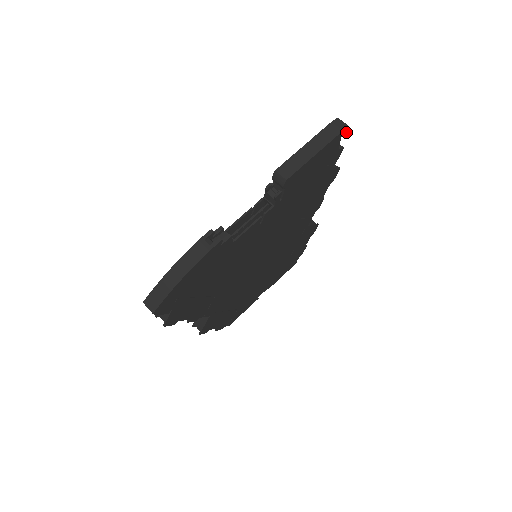
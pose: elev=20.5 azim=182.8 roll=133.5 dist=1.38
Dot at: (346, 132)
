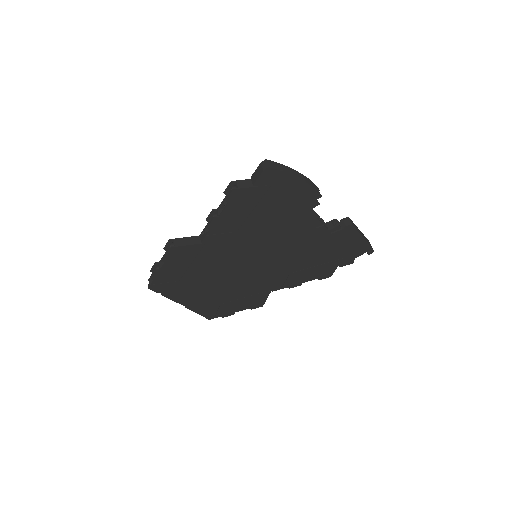
Dot at: (369, 254)
